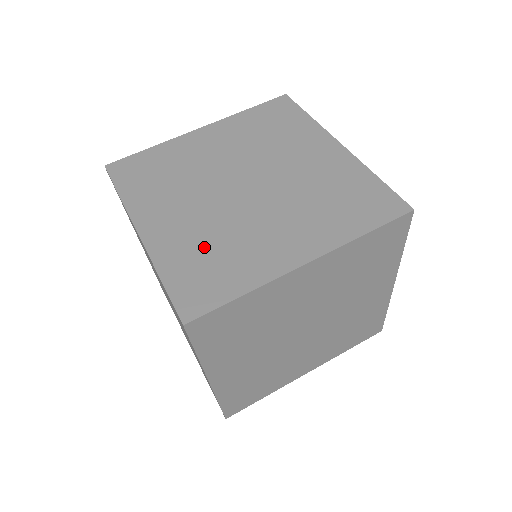
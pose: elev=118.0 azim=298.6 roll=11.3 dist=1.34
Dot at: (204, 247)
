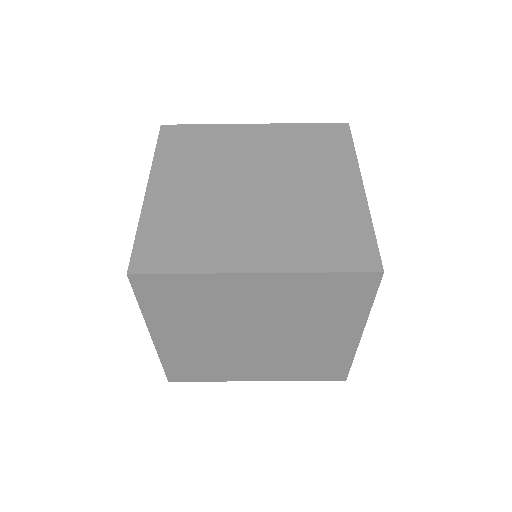
Dot at: (199, 359)
